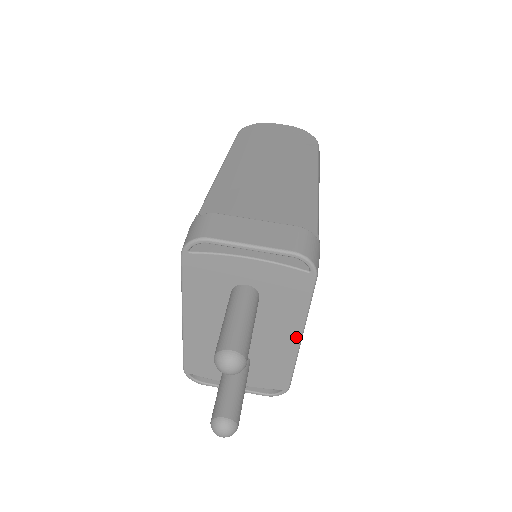
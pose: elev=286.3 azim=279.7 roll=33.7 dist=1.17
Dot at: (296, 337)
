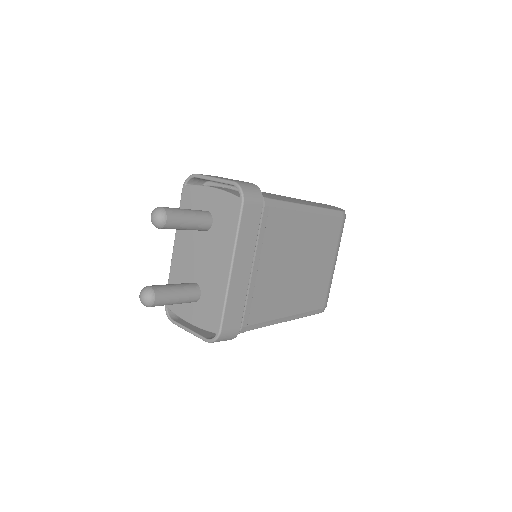
Dot at: (228, 265)
